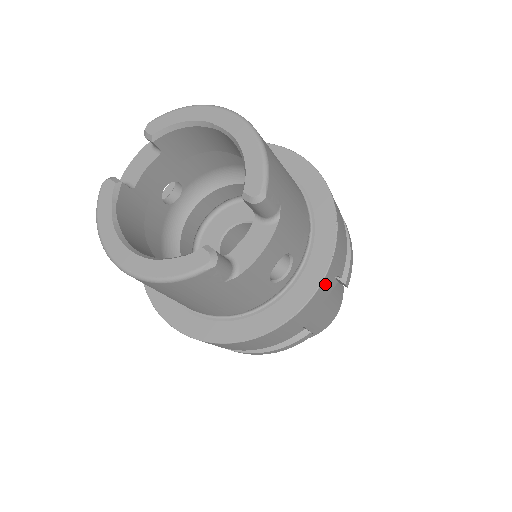
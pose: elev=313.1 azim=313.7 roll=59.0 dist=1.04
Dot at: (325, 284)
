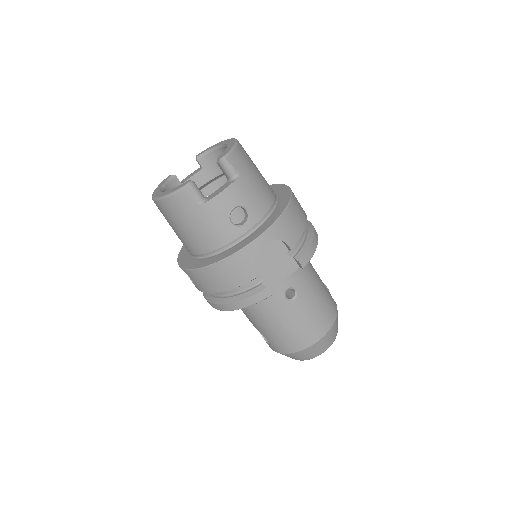
Dot at: (269, 237)
